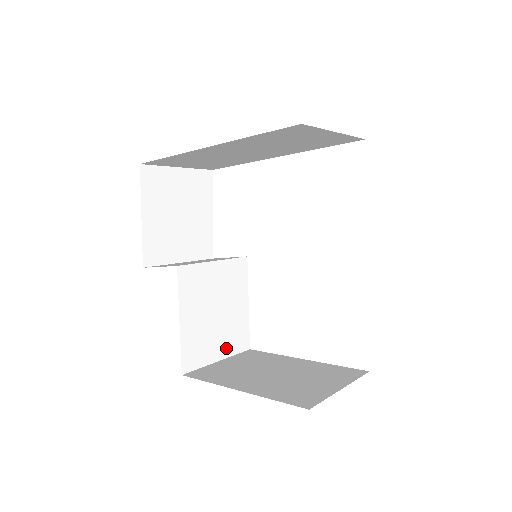
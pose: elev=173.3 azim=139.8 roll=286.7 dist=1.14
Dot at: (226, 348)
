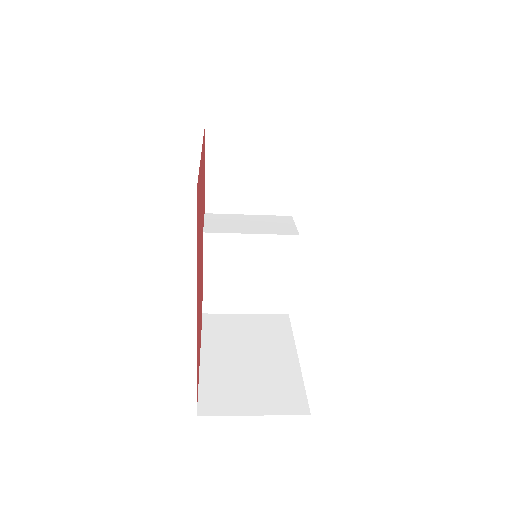
Dot at: (257, 306)
